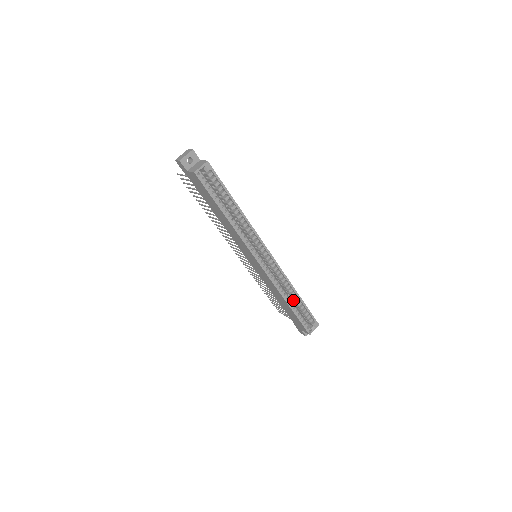
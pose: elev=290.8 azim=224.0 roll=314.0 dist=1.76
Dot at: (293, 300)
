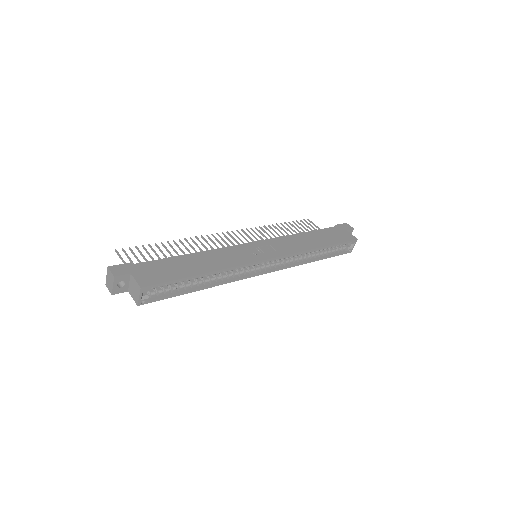
Dot at: occluded
